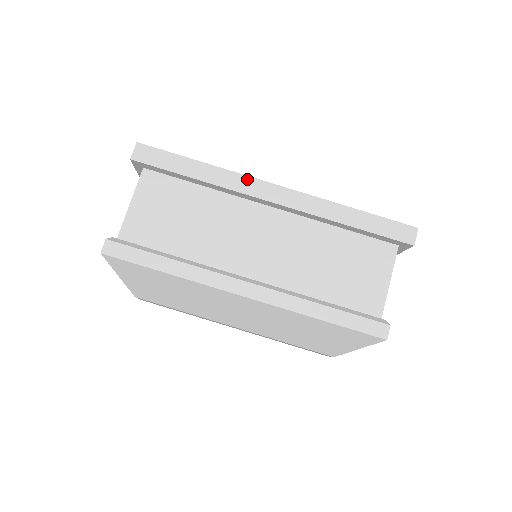
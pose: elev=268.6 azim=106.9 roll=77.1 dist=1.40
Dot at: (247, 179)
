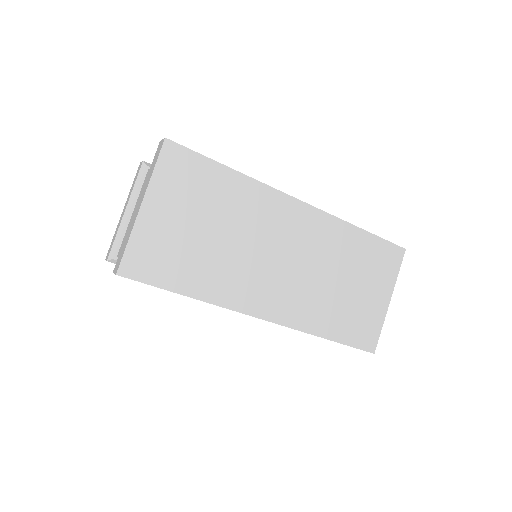
Dot at: occluded
